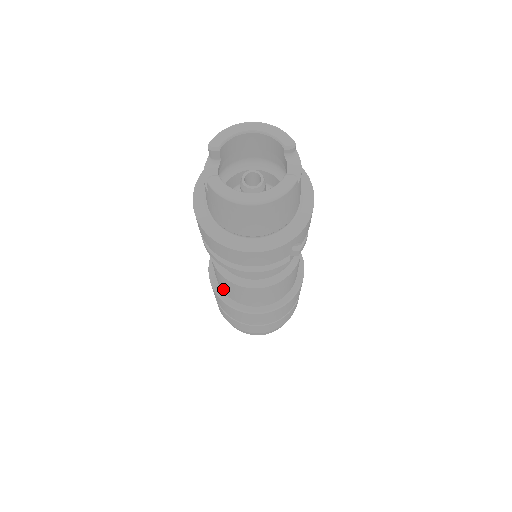
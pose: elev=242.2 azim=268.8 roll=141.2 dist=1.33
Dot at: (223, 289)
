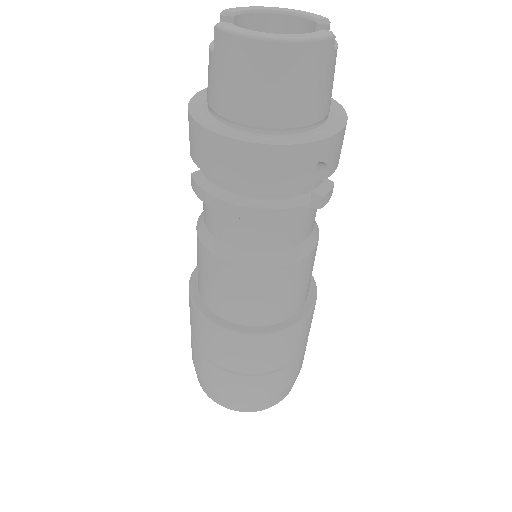
Dot at: (206, 297)
